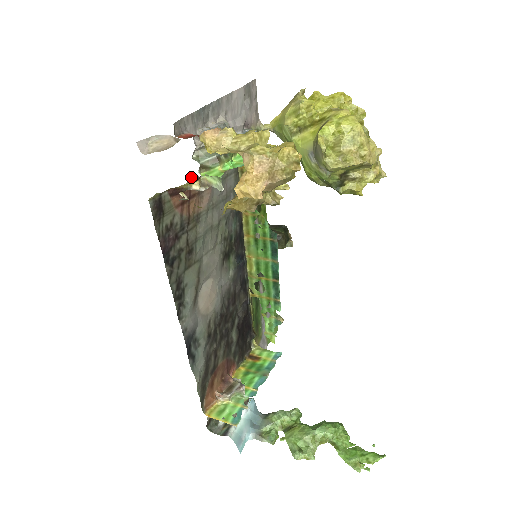
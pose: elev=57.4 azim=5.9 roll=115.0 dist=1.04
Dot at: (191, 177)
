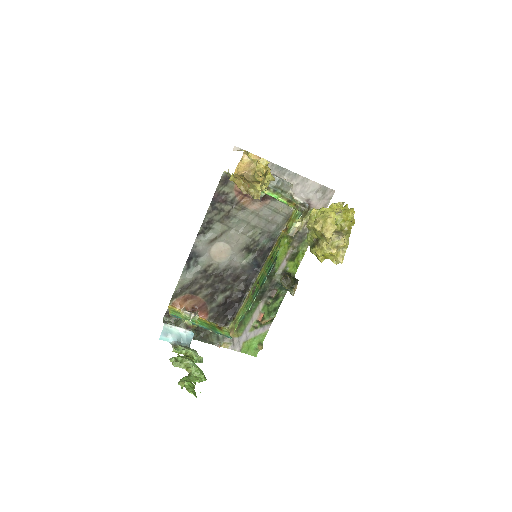
Dot at: occluded
